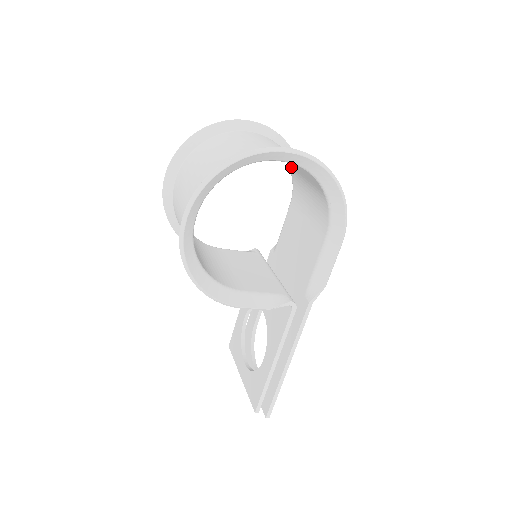
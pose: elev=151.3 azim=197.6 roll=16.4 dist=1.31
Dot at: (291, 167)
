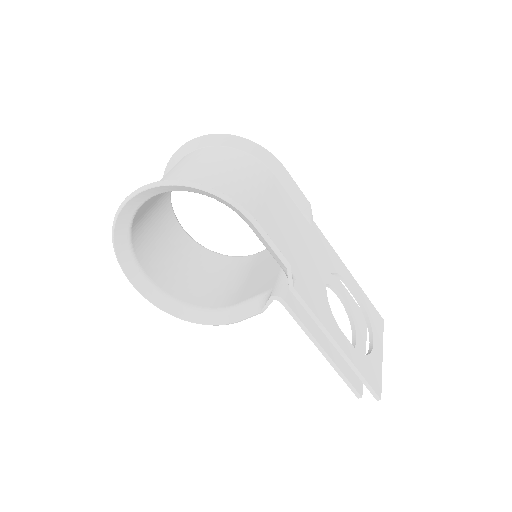
Dot at: occluded
